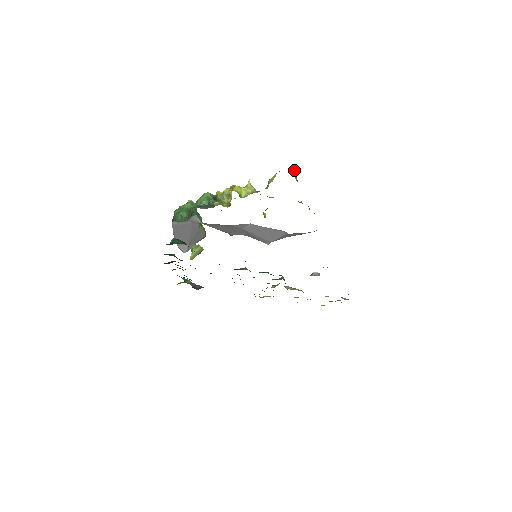
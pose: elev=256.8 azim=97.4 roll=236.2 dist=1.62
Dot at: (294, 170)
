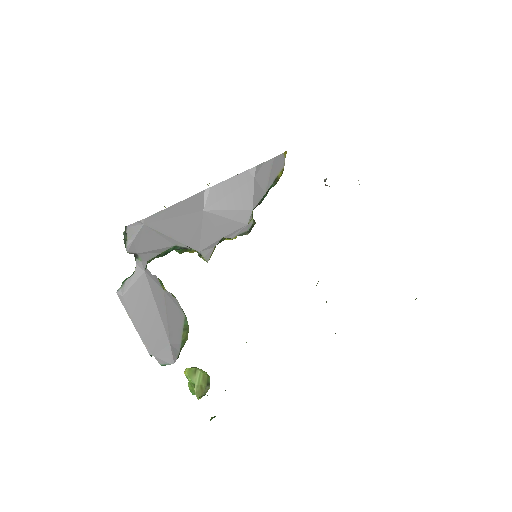
Dot at: occluded
